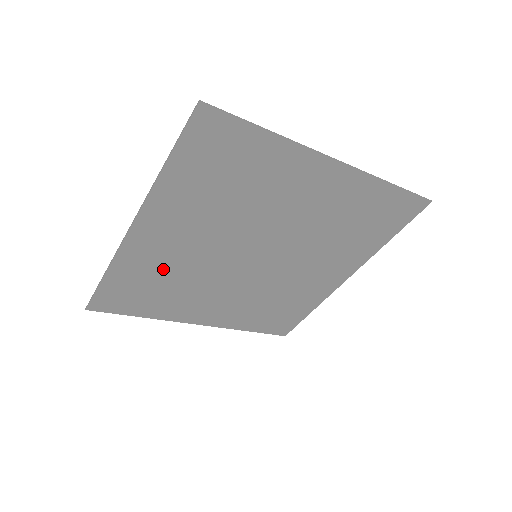
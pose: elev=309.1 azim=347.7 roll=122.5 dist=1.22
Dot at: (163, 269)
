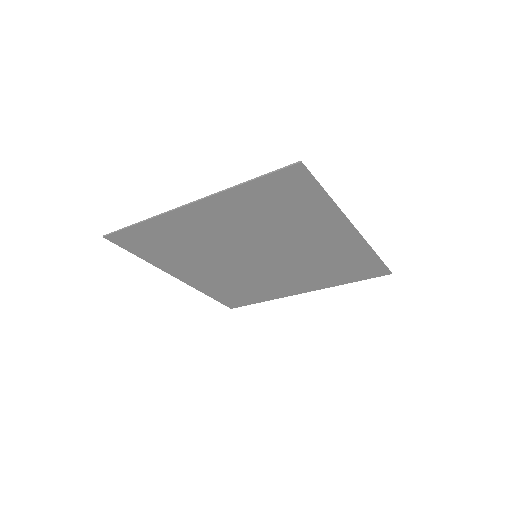
Dot at: (185, 237)
